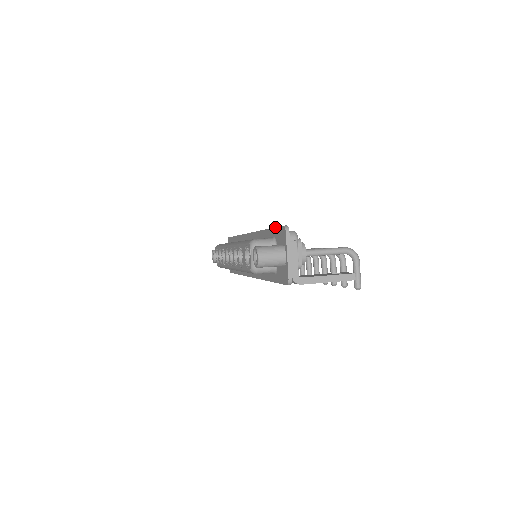
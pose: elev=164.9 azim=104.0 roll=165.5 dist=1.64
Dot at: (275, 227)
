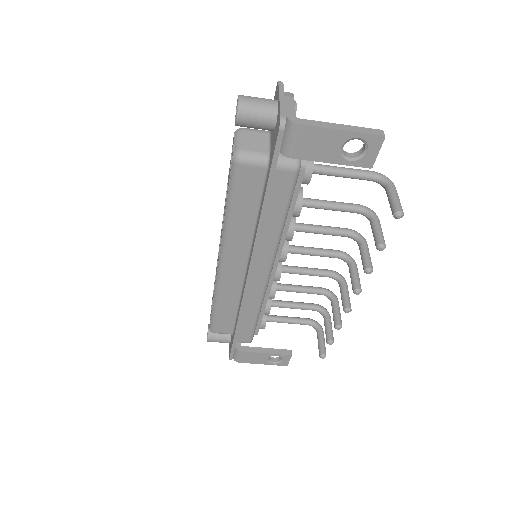
Dot at: occluded
